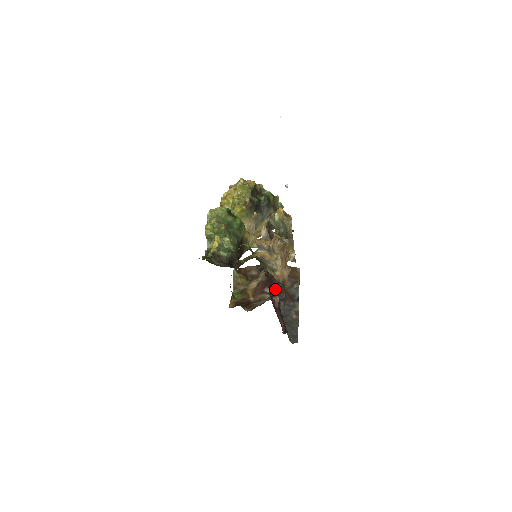
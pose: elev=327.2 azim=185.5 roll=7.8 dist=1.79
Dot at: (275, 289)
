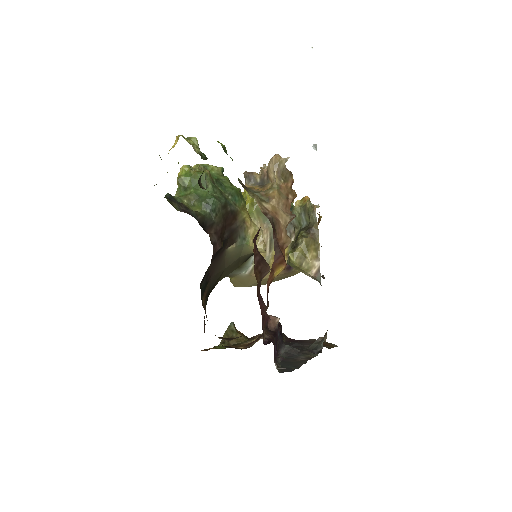
Dot at: occluded
